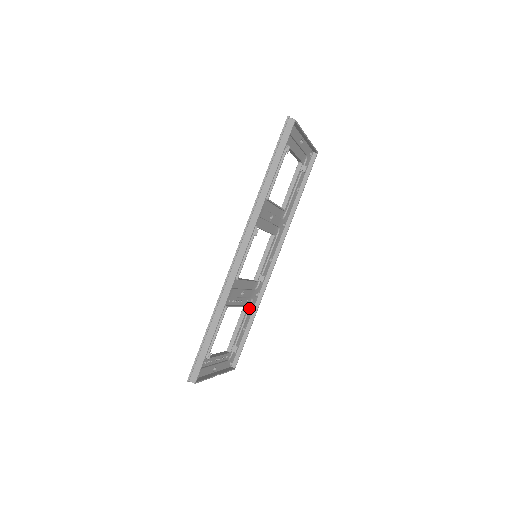
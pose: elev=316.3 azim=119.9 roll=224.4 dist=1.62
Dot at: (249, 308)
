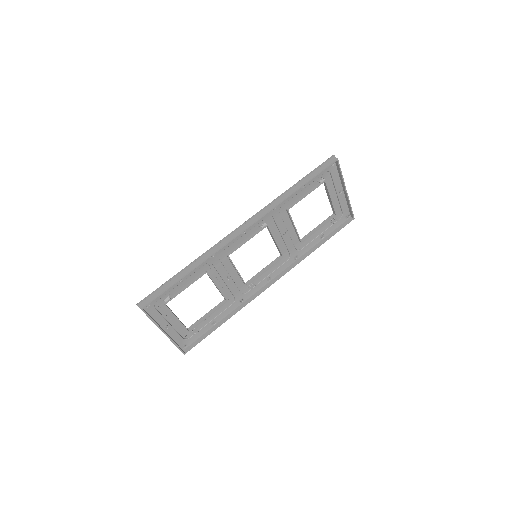
Dot at: (228, 306)
